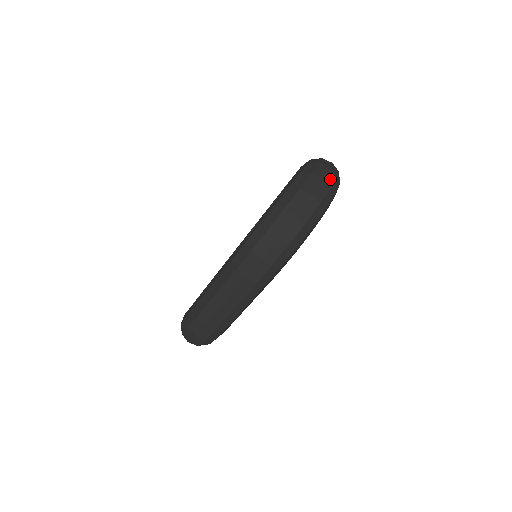
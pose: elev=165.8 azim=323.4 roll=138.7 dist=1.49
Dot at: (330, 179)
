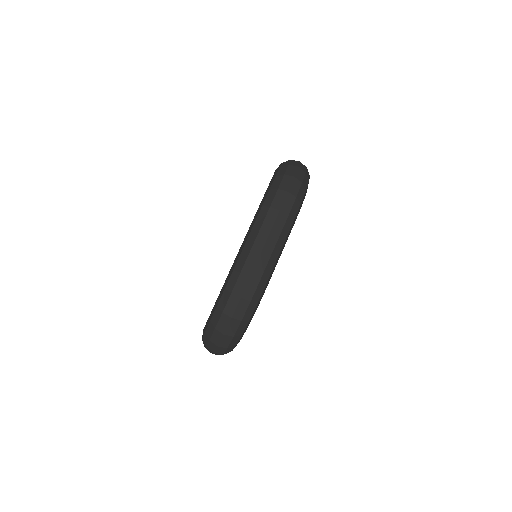
Dot at: occluded
